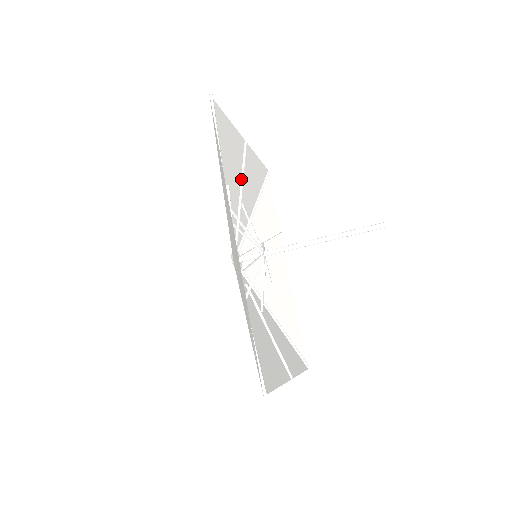
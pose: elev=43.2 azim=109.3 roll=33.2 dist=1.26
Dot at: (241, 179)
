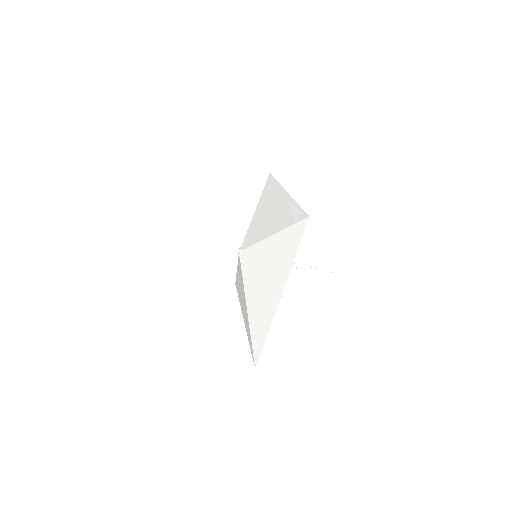
Dot at: occluded
